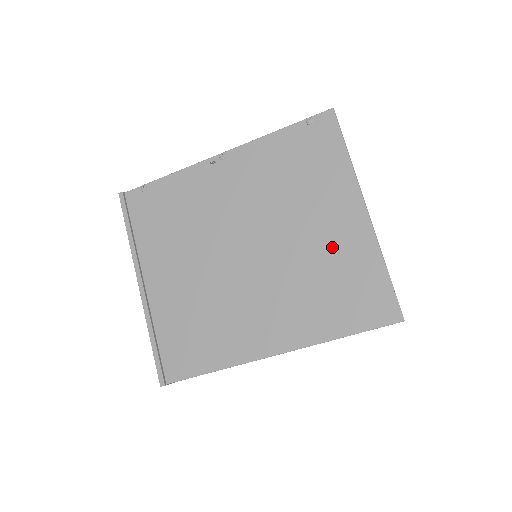
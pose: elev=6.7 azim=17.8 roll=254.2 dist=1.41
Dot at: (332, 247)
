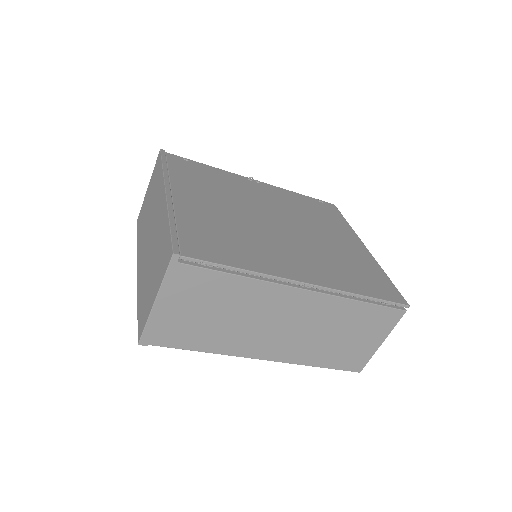
Dot at: (347, 251)
